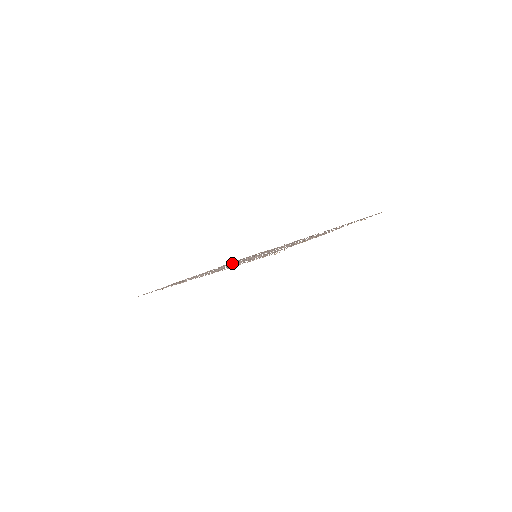
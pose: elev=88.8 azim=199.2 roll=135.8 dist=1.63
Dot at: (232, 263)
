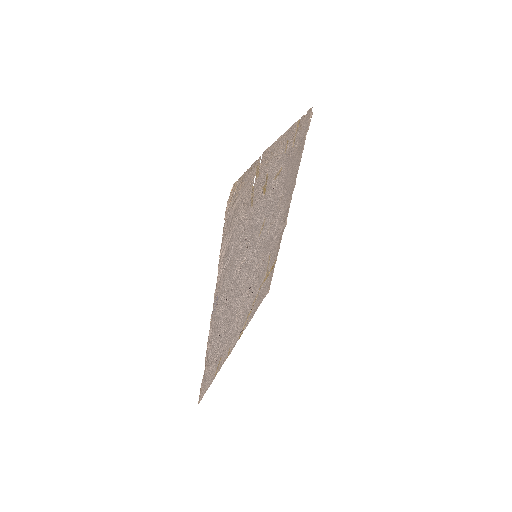
Dot at: (250, 291)
